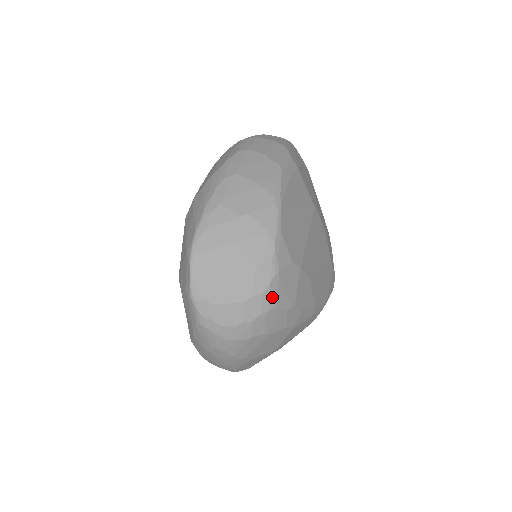
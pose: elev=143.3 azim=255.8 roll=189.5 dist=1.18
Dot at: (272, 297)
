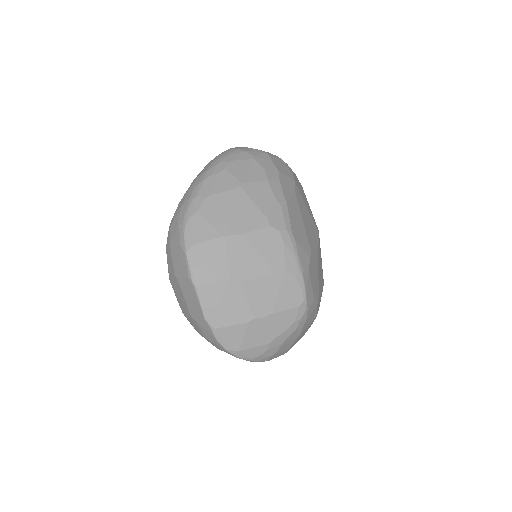
Dot at: (273, 156)
